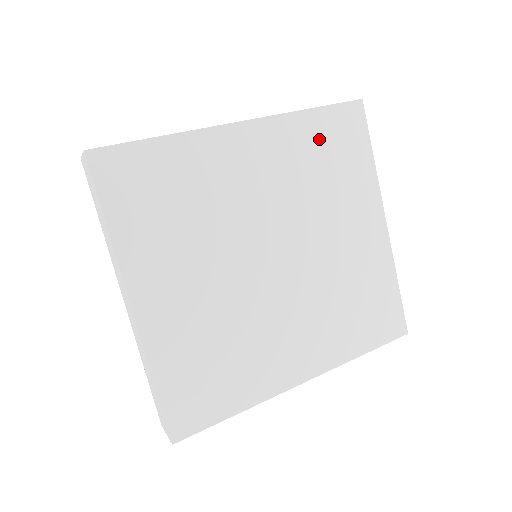
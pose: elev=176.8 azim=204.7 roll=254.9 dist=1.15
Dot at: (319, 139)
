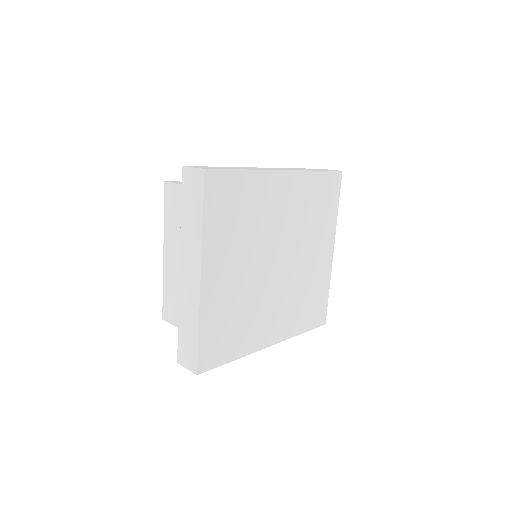
Dot at: (317, 191)
